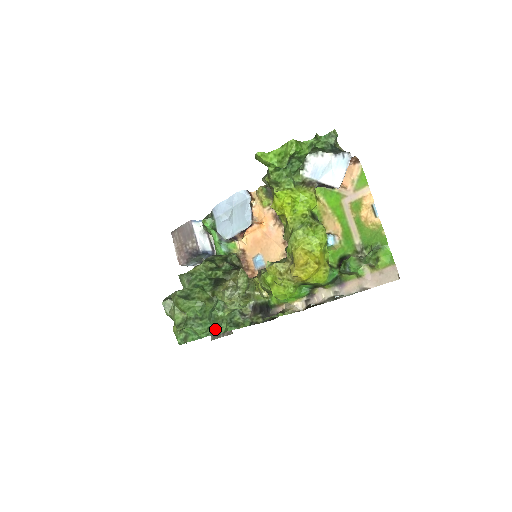
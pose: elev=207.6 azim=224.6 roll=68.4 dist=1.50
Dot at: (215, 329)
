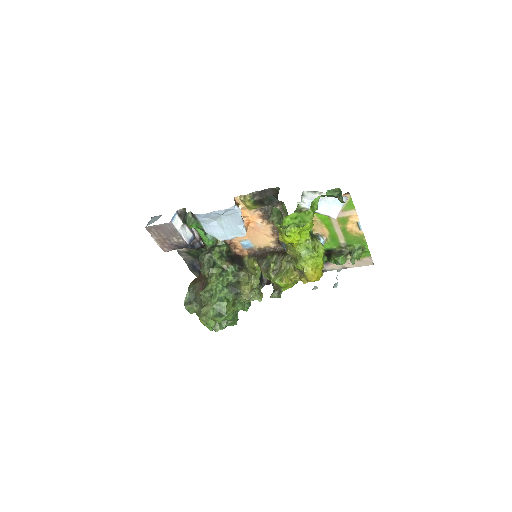
Dot at: occluded
